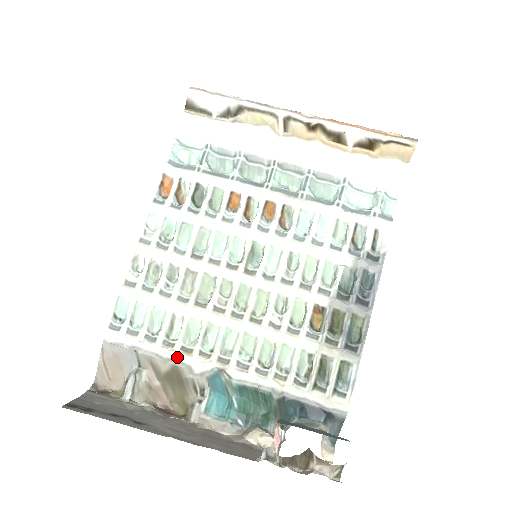
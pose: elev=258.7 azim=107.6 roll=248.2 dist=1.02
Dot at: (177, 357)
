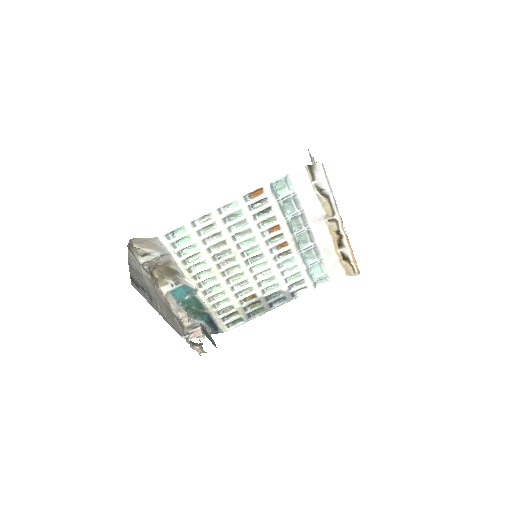
Dot at: (183, 270)
